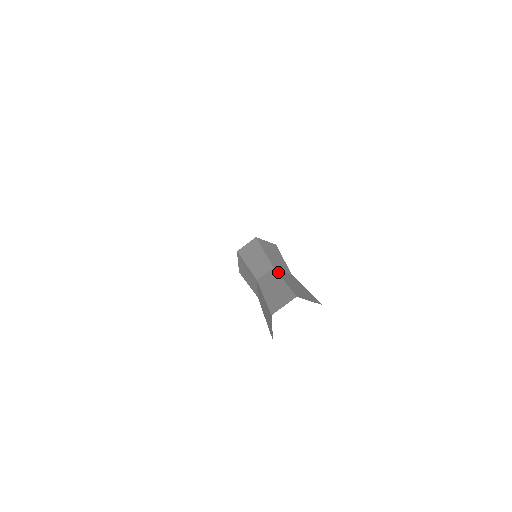
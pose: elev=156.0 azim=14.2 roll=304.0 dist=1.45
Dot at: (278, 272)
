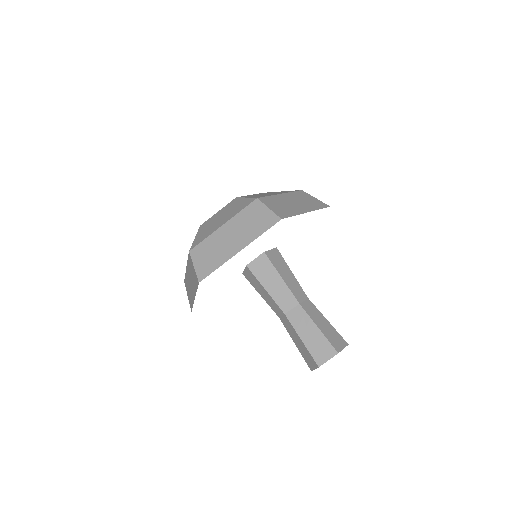
Dot at: (290, 321)
